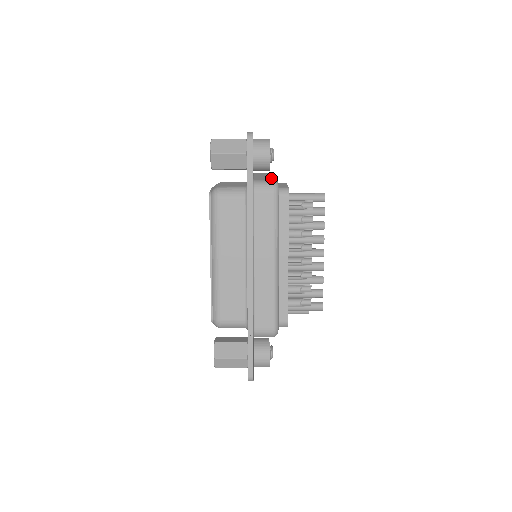
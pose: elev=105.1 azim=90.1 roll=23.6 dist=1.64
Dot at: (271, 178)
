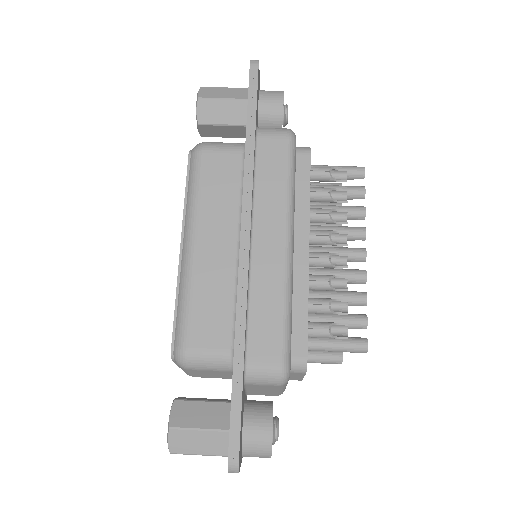
Dot at: occluded
